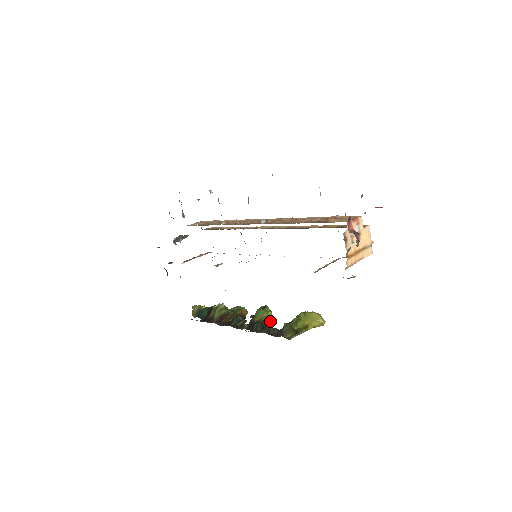
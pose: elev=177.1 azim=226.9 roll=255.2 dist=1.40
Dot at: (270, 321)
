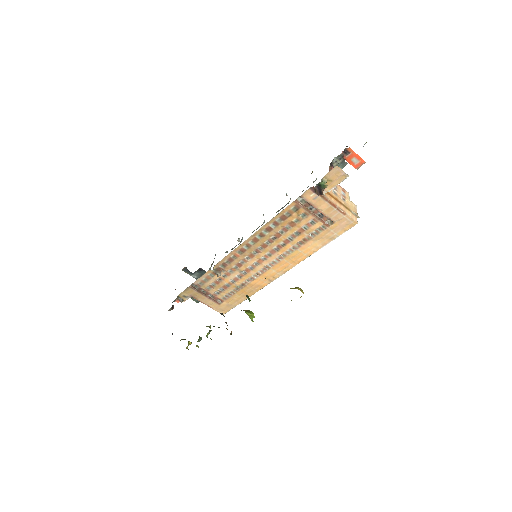
Dot at: occluded
